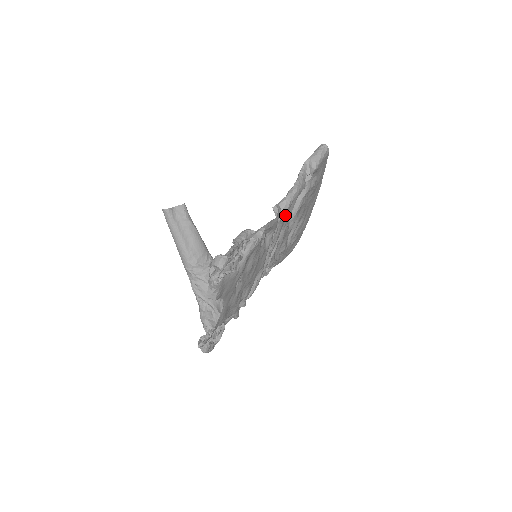
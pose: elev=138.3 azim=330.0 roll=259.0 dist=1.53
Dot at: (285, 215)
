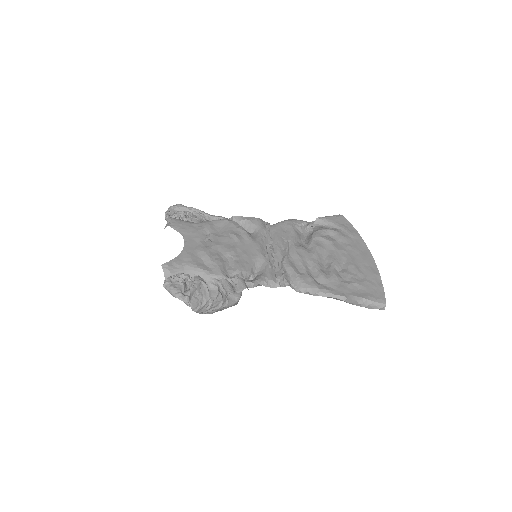
Dot at: (278, 228)
